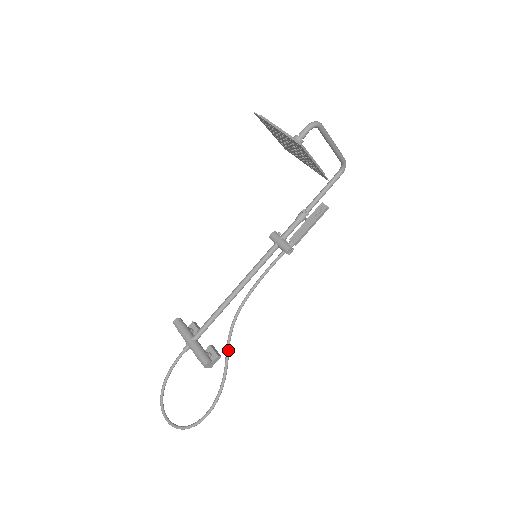
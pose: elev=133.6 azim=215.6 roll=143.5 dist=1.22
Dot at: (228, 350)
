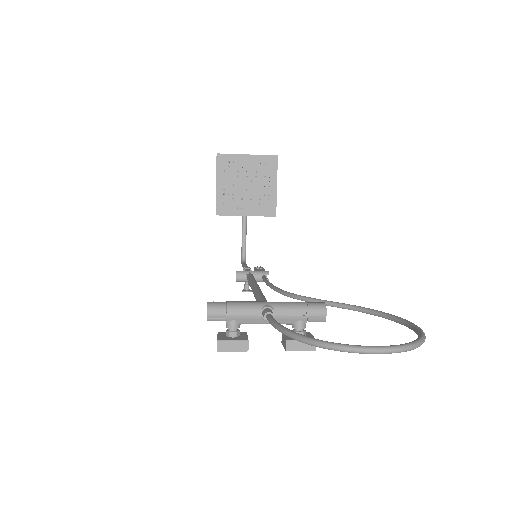
Dot at: (325, 301)
